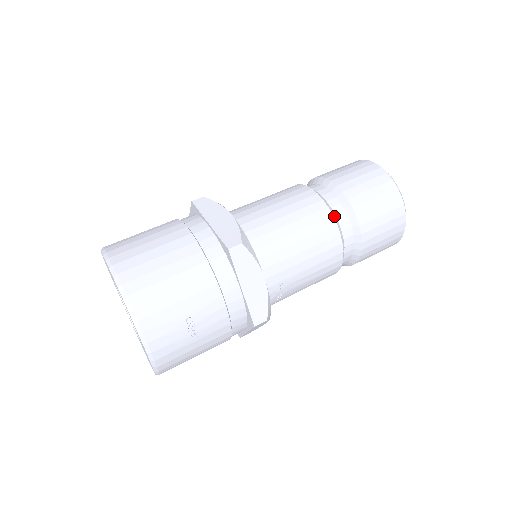
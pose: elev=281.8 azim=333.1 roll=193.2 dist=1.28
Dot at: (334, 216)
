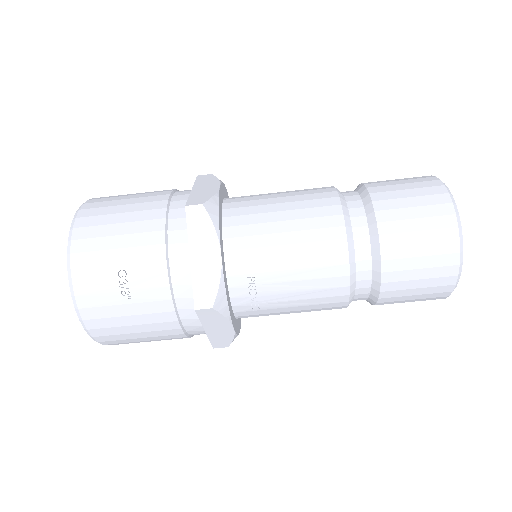
Dot at: (346, 216)
